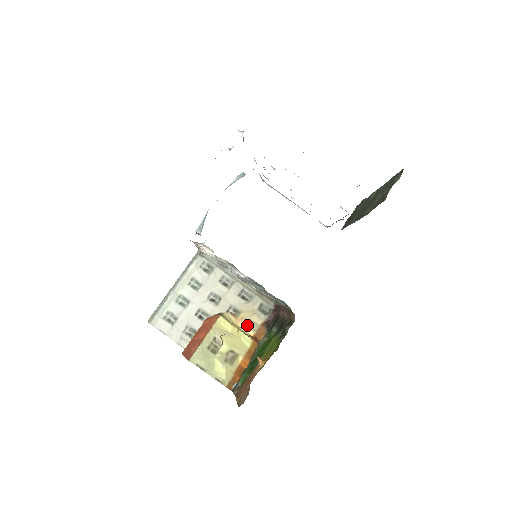
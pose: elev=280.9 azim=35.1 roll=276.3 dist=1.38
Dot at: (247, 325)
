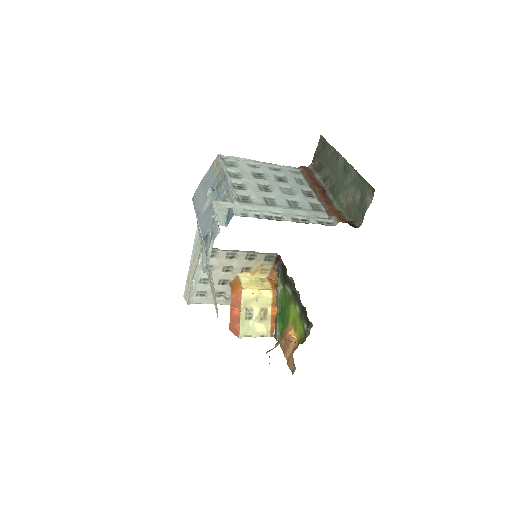
Dot at: (260, 273)
